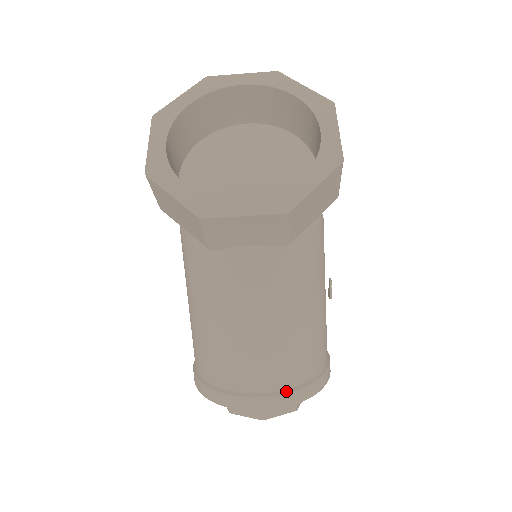
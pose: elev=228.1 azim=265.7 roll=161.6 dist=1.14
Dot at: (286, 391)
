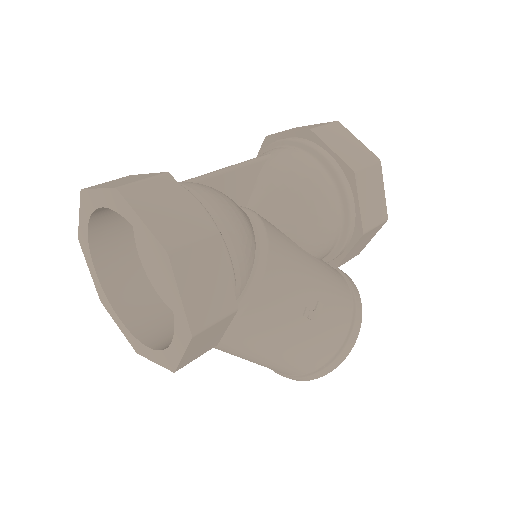
Dot at: (298, 377)
